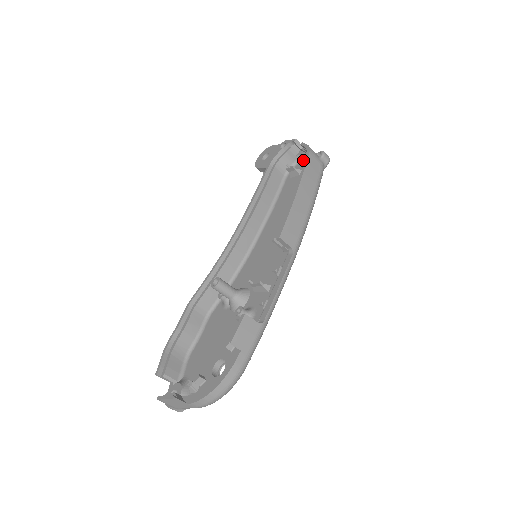
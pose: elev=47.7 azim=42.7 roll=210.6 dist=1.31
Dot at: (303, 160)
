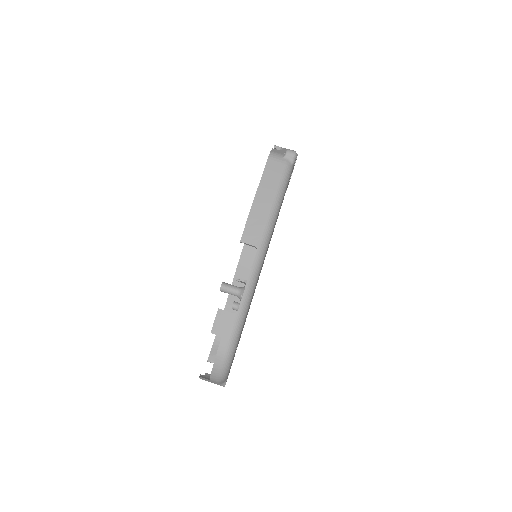
Dot at: occluded
